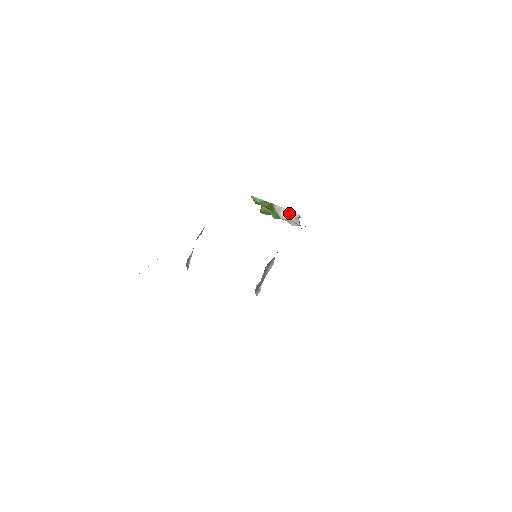
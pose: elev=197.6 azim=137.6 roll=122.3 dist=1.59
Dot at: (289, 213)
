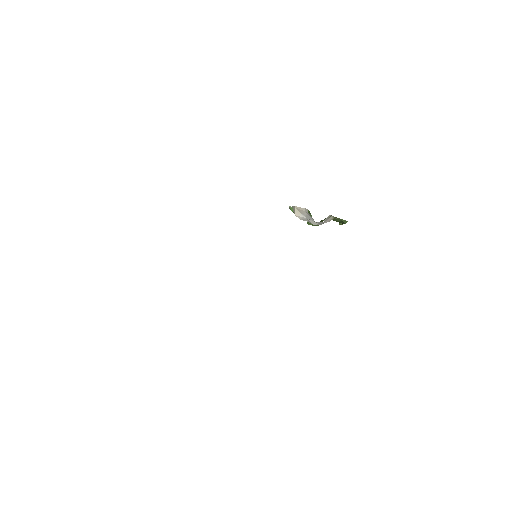
Dot at: (302, 211)
